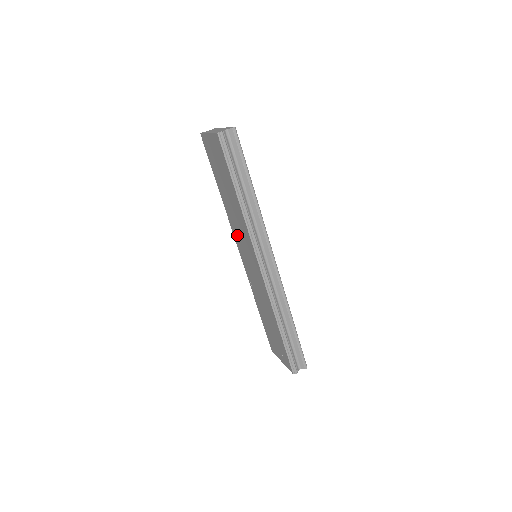
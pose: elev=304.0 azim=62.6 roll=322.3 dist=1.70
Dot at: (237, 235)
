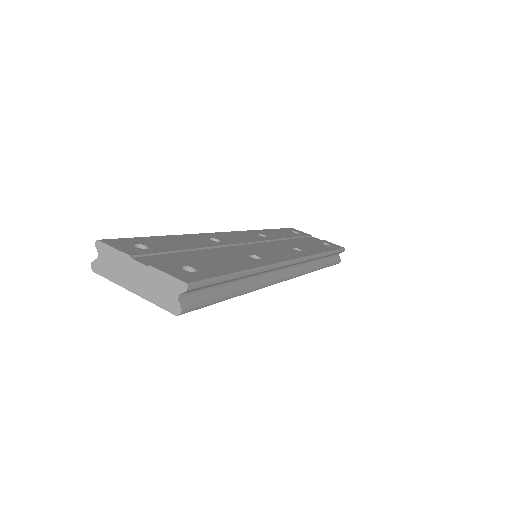
Dot at: occluded
